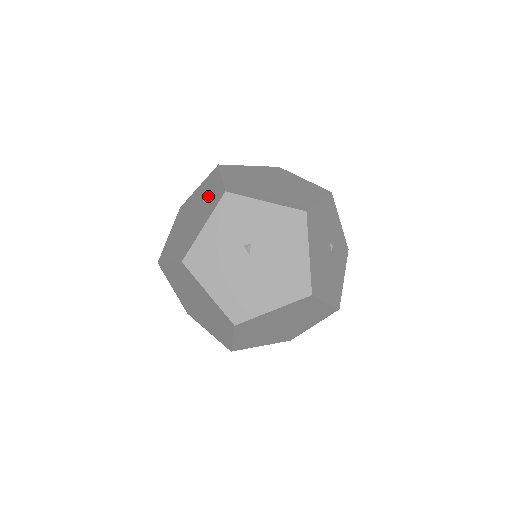
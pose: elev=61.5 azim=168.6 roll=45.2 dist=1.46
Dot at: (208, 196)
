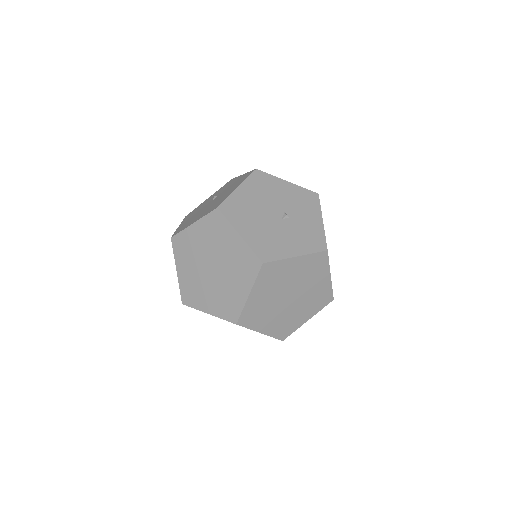
Dot at: occluded
